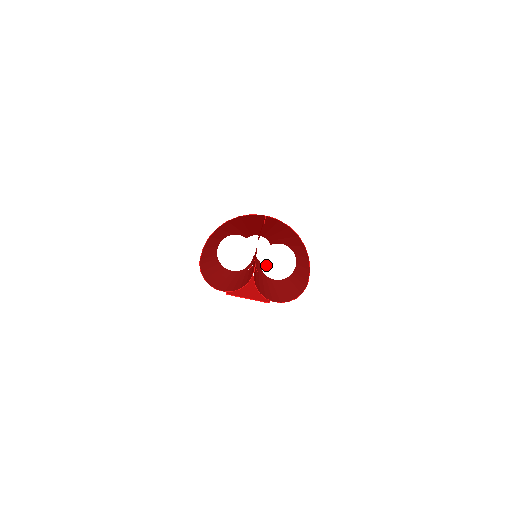
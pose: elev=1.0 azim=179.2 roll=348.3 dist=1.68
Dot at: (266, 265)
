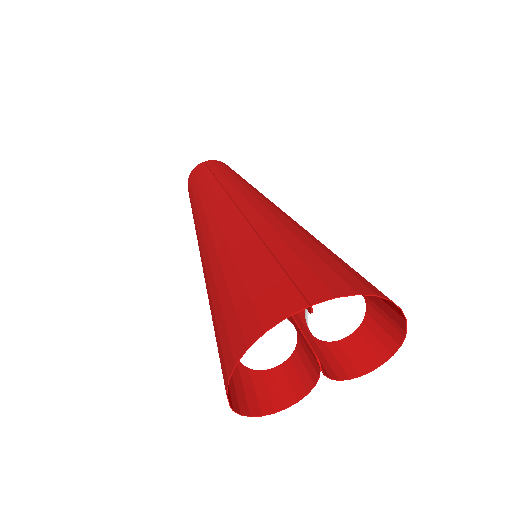
Dot at: (321, 330)
